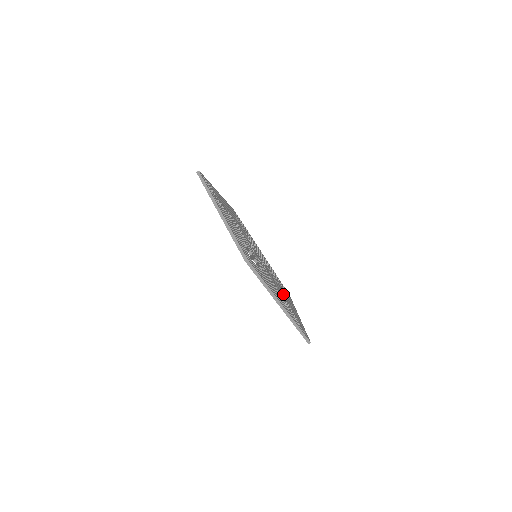
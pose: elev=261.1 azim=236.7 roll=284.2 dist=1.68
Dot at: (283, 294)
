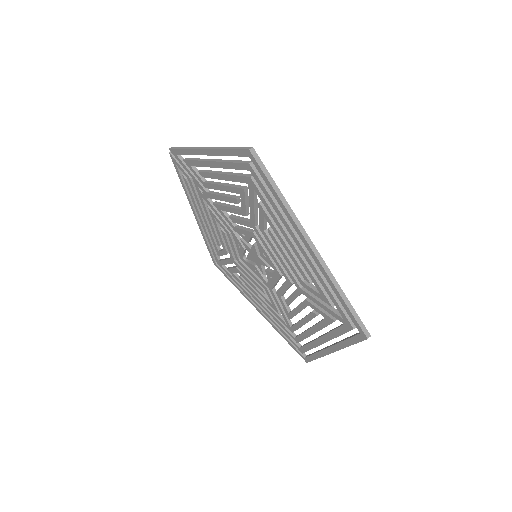
Dot at: occluded
